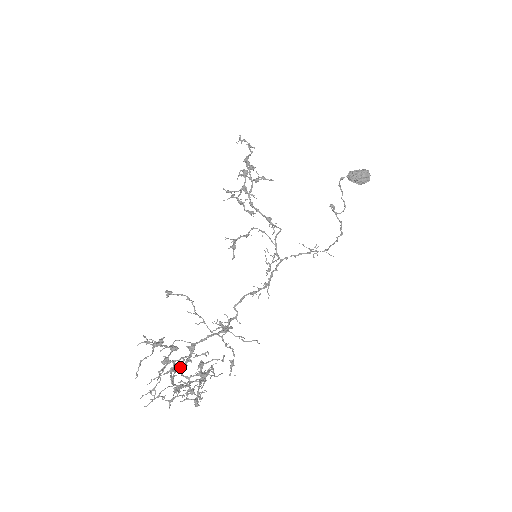
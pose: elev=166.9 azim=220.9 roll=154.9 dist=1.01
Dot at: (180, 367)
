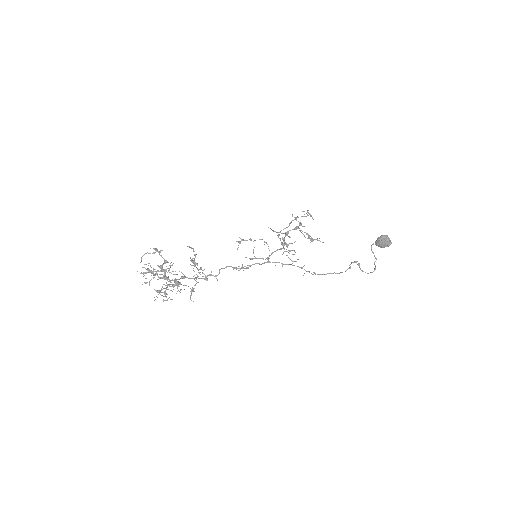
Dot at: (168, 279)
